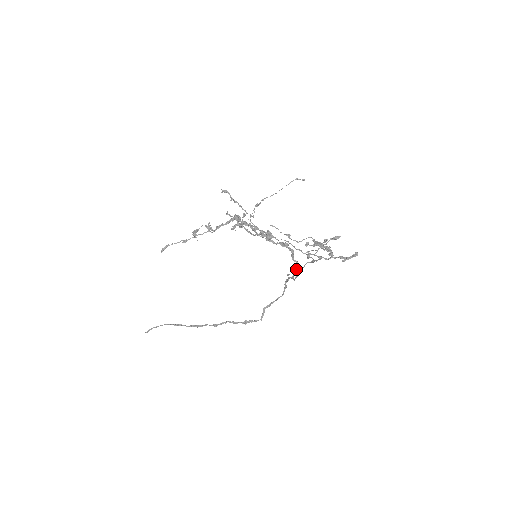
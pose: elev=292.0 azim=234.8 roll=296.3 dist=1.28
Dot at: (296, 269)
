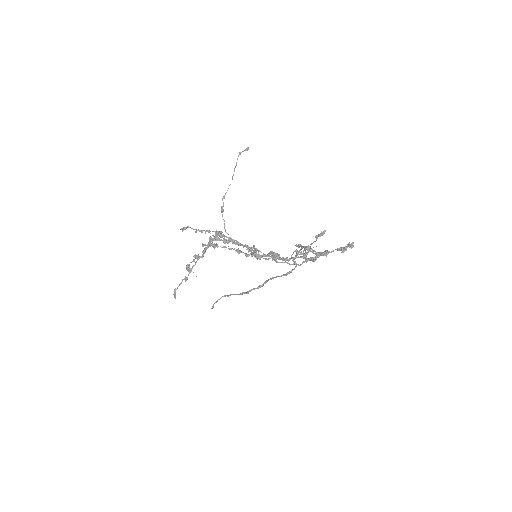
Dot at: occluded
